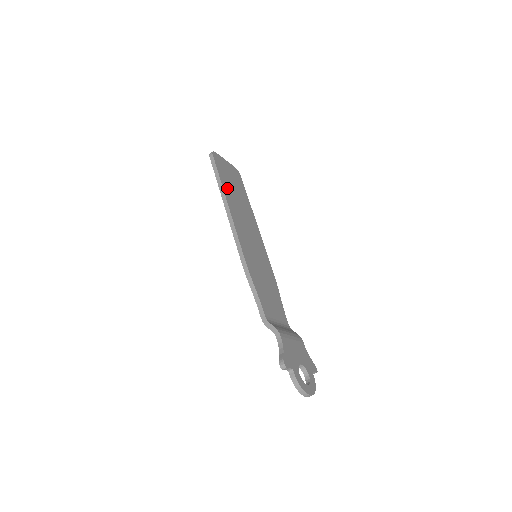
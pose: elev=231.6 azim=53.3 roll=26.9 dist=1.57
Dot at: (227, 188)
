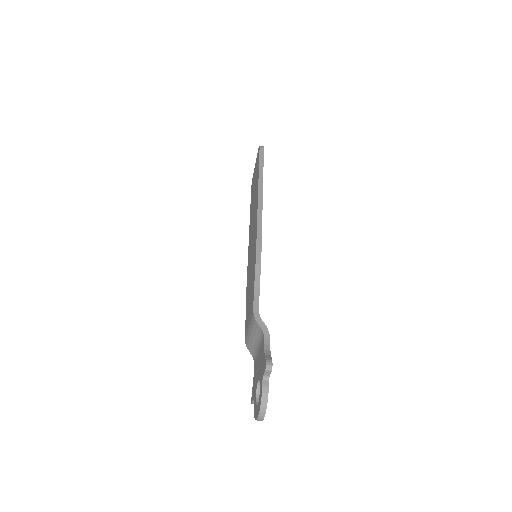
Dot at: occluded
